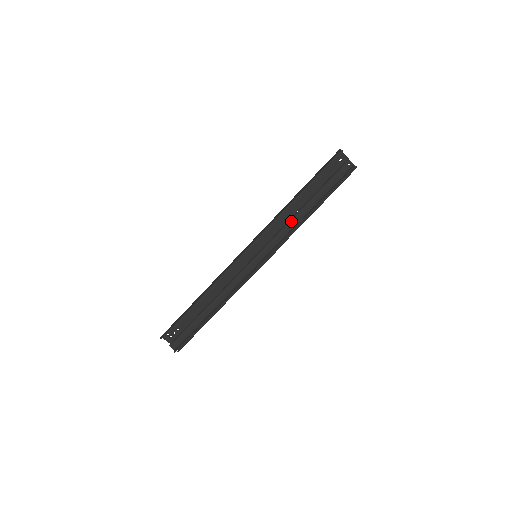
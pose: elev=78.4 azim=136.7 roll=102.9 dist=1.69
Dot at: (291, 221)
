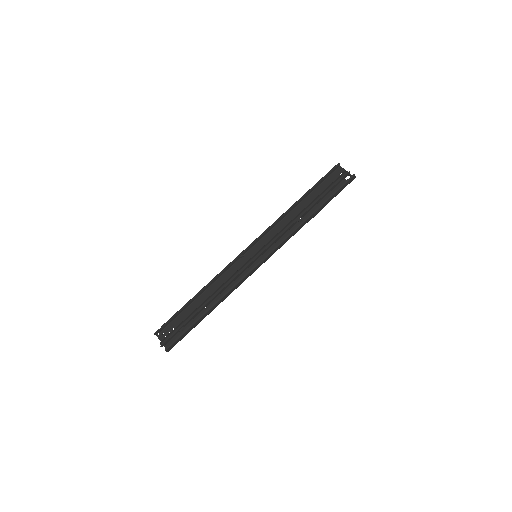
Dot at: (290, 222)
